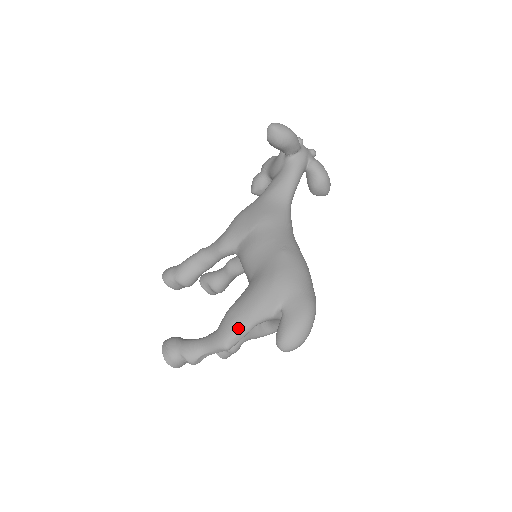
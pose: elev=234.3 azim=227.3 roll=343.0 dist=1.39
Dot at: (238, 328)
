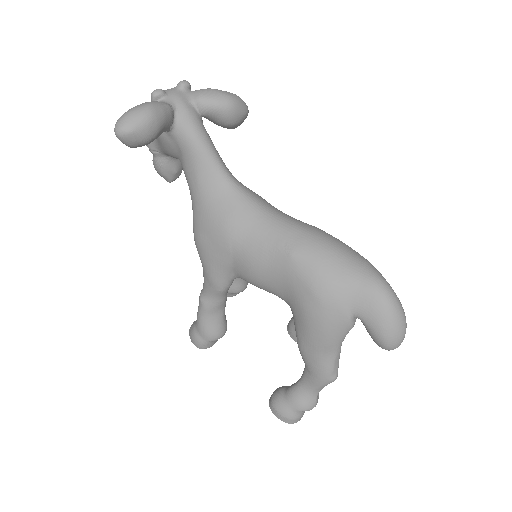
Dot at: (329, 360)
